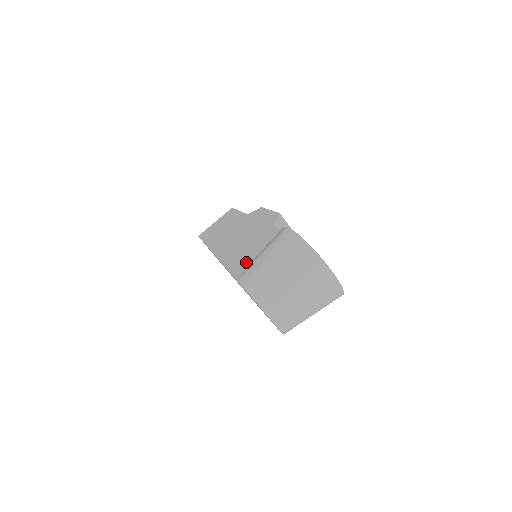
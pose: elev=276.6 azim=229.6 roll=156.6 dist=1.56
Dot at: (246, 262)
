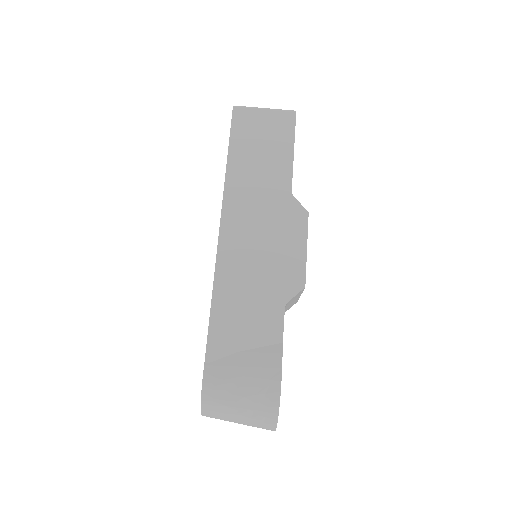
Dot at: (228, 344)
